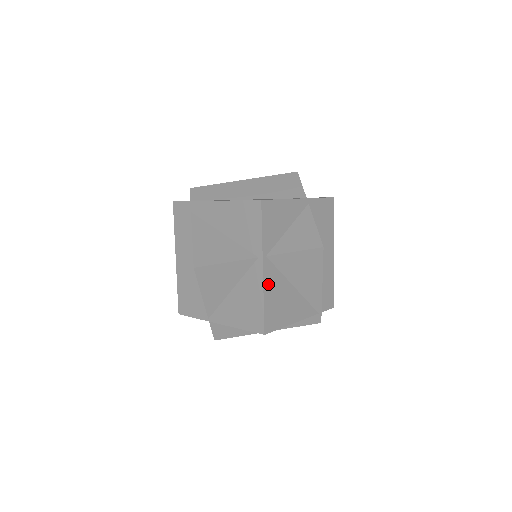
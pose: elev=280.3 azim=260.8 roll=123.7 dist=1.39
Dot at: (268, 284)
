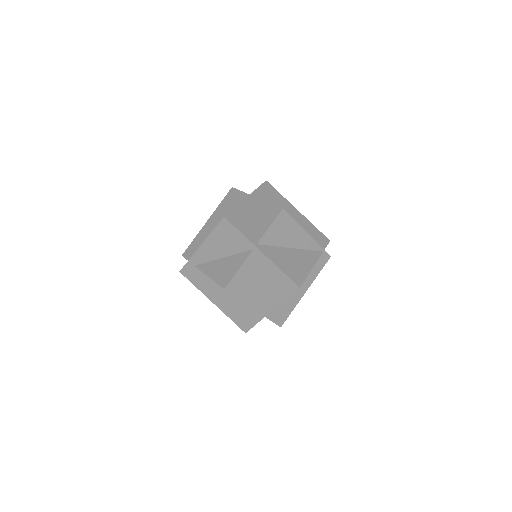
Dot at: (274, 258)
